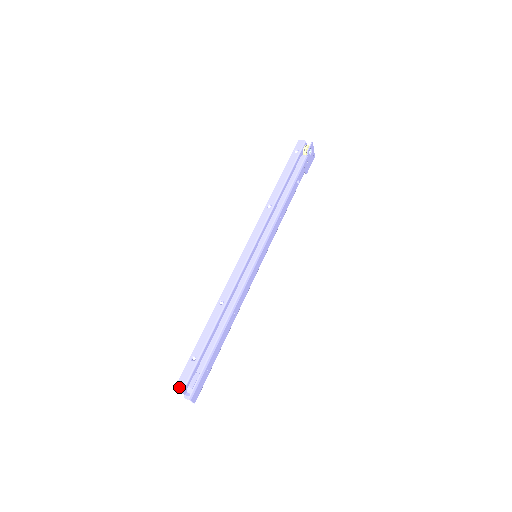
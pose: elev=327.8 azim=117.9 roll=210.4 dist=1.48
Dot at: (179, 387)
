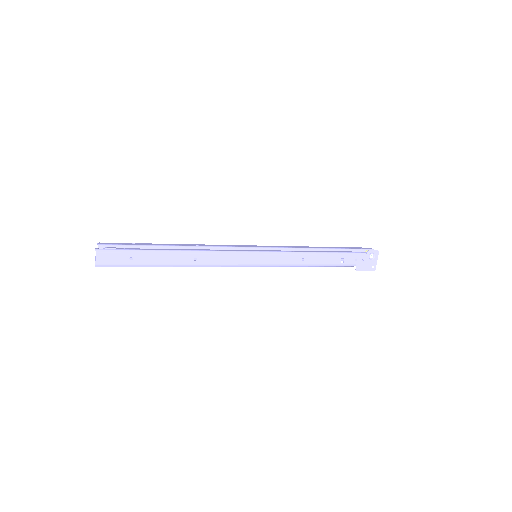
Dot at: (102, 243)
